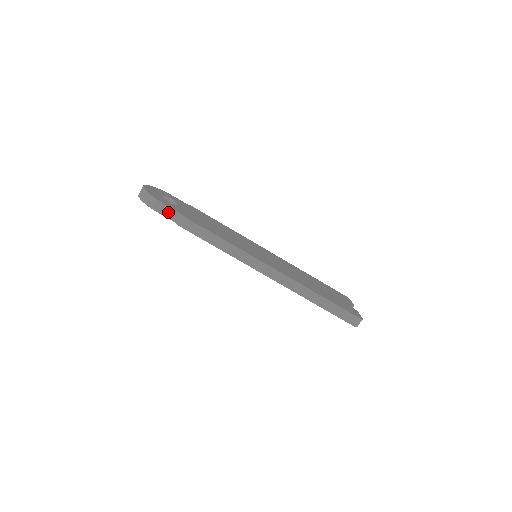
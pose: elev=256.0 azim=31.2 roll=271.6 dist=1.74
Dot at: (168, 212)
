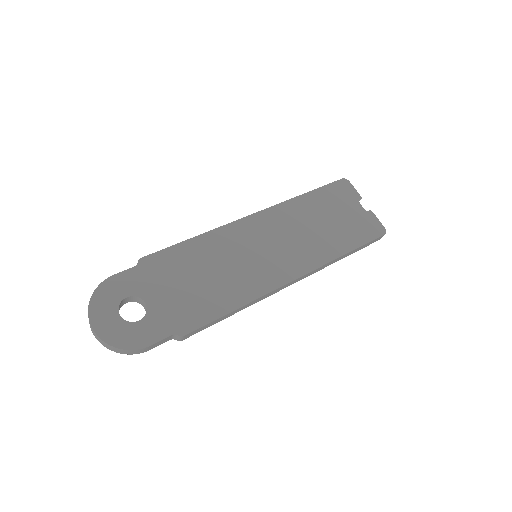
Dot at: (160, 343)
